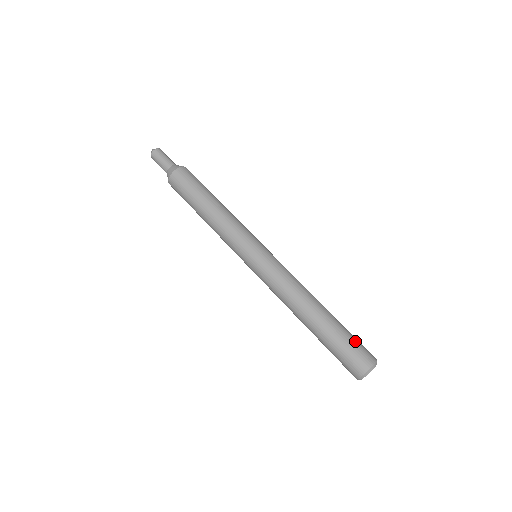
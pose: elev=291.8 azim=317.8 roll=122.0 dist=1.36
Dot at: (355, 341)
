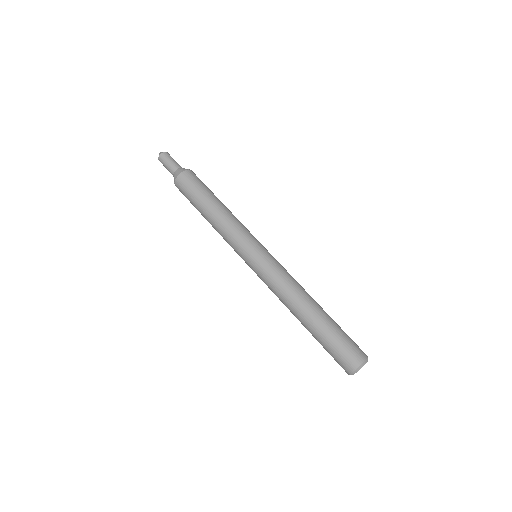
Dot at: (340, 345)
